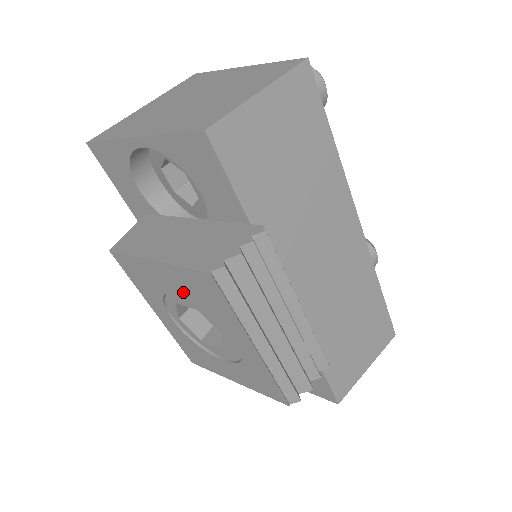
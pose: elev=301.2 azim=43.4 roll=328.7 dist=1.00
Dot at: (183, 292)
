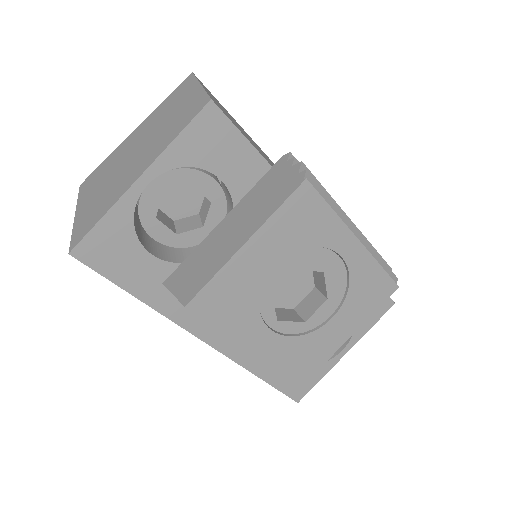
Dot at: (281, 253)
